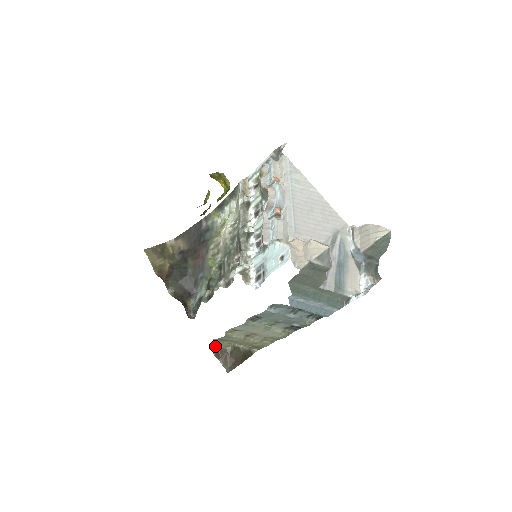
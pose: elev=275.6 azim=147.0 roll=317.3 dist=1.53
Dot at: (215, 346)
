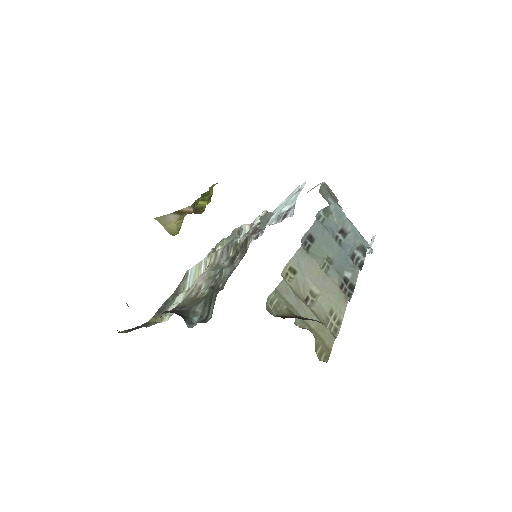
Dot at: occluded
